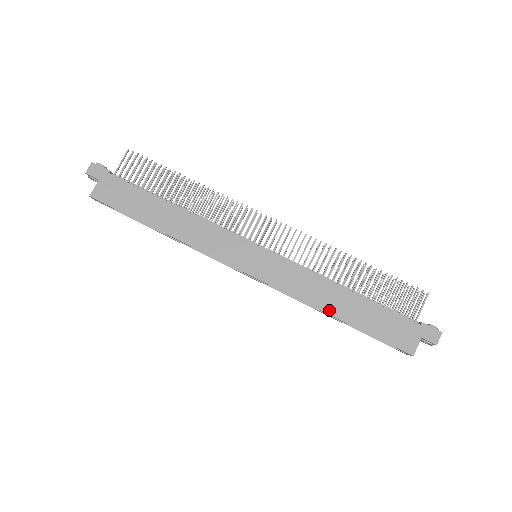
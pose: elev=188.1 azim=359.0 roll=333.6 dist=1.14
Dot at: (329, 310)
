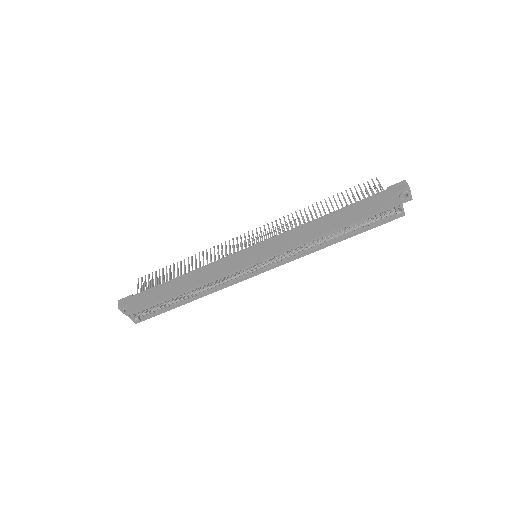
Dot at: (324, 232)
